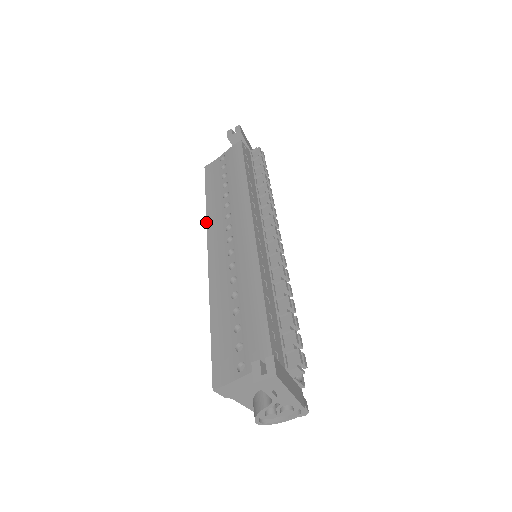
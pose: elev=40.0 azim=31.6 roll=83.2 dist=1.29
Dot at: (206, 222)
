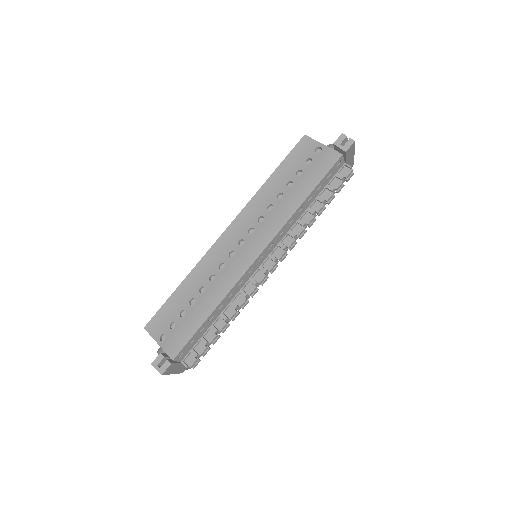
Dot at: (250, 200)
